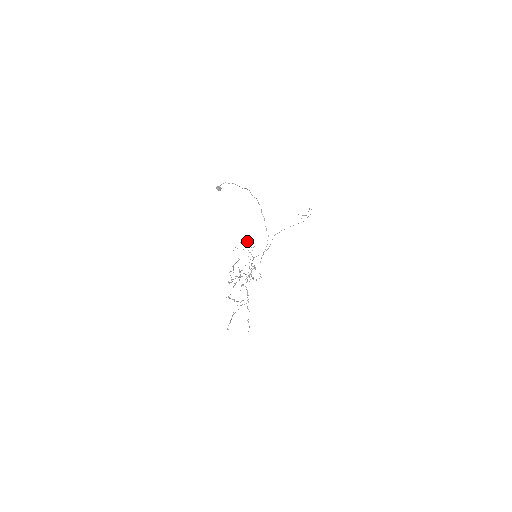
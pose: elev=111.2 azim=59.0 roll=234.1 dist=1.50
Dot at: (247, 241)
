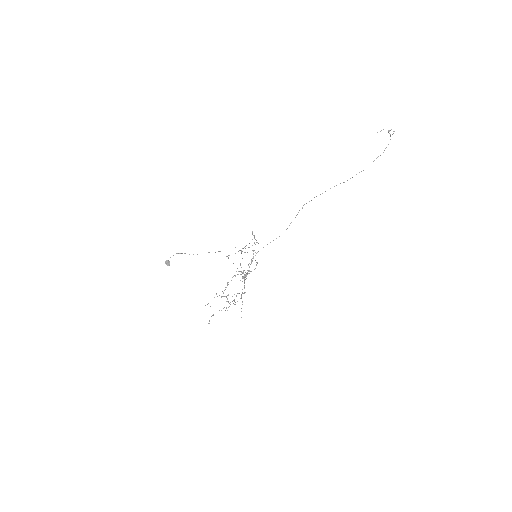
Dot at: (252, 234)
